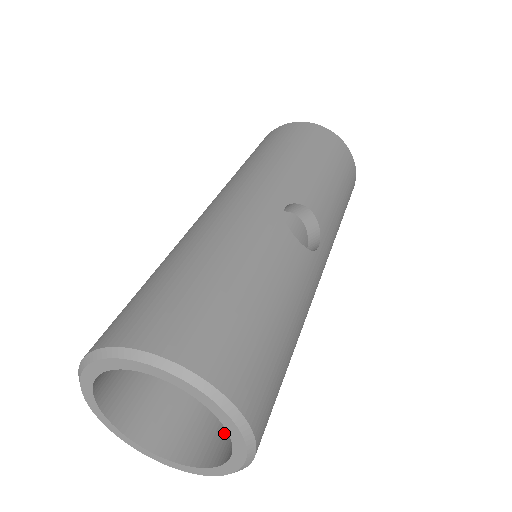
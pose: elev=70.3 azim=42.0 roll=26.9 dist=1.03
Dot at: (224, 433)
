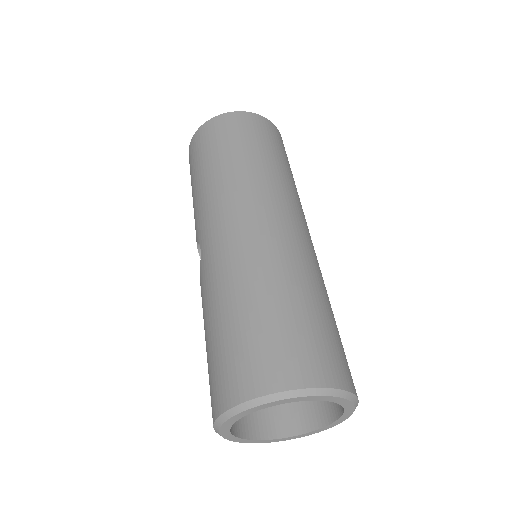
Dot at: (274, 411)
